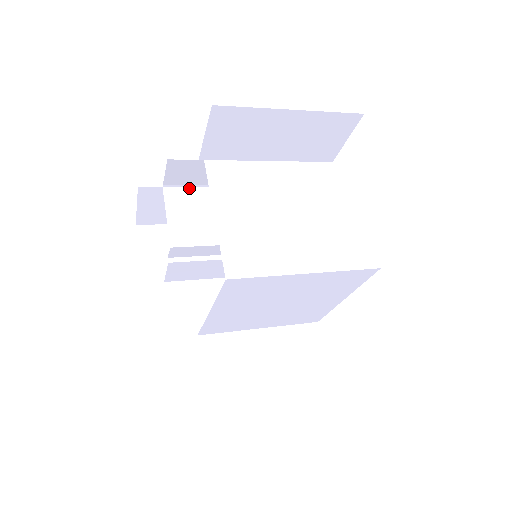
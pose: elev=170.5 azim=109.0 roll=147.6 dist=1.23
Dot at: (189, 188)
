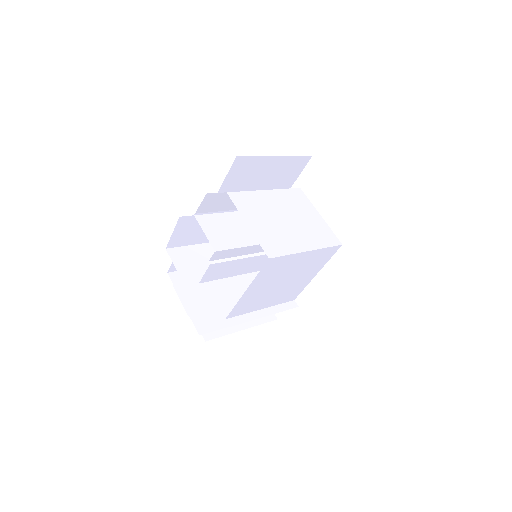
Dot at: (210, 214)
